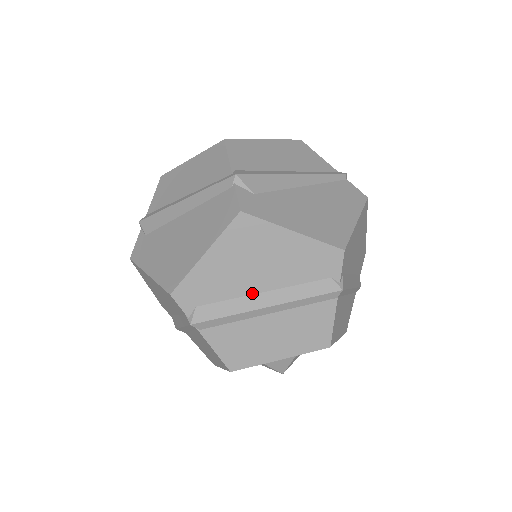
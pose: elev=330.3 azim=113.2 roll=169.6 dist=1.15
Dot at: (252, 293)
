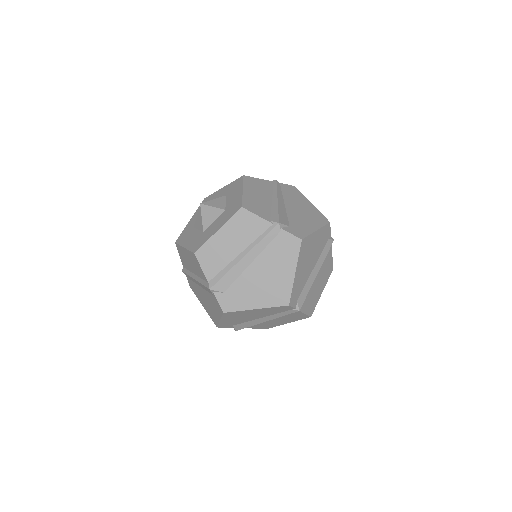
Dot at: (311, 273)
